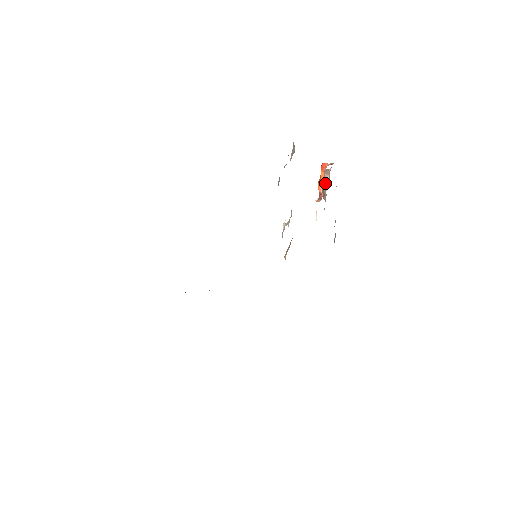
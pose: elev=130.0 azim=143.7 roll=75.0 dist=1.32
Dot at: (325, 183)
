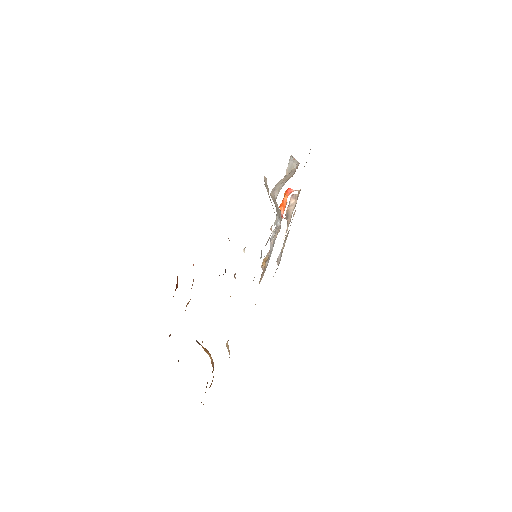
Dot at: (290, 206)
